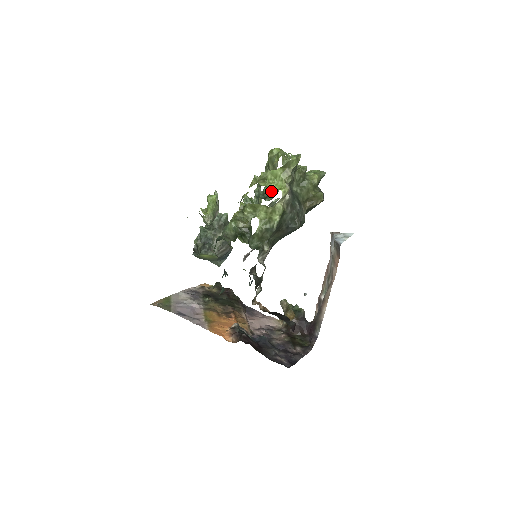
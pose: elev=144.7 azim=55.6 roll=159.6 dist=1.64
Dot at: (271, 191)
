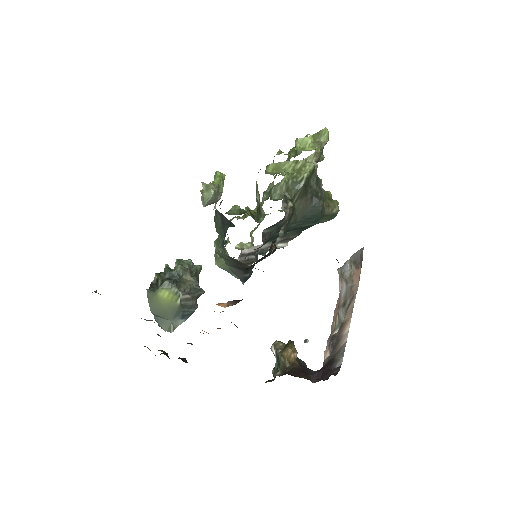
Dot at: occluded
